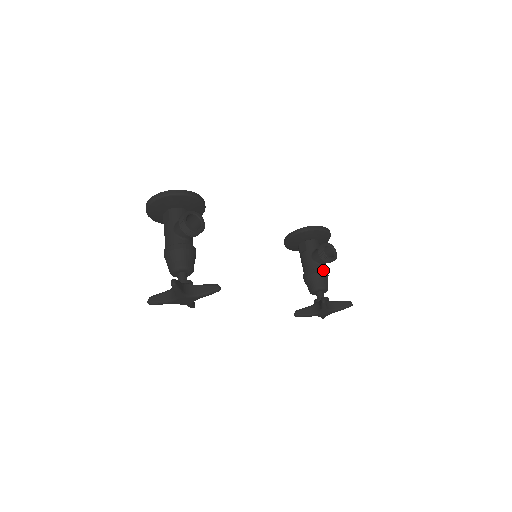
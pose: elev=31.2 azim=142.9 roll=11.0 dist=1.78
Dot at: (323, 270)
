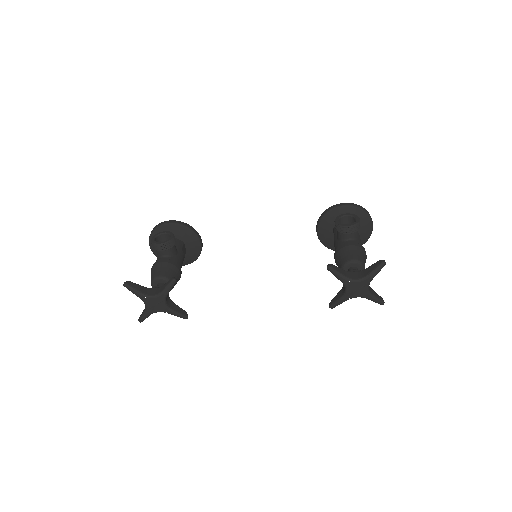
Dot at: (348, 244)
